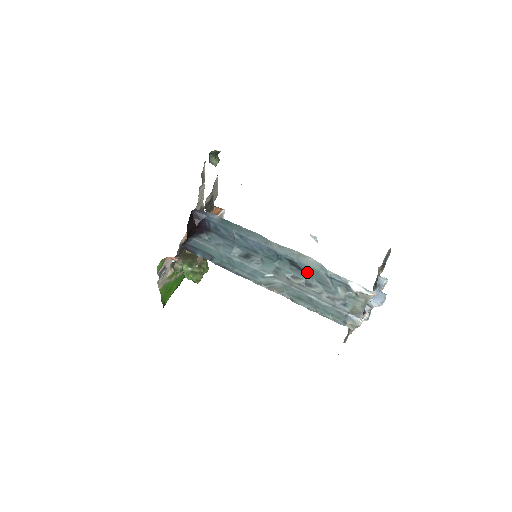
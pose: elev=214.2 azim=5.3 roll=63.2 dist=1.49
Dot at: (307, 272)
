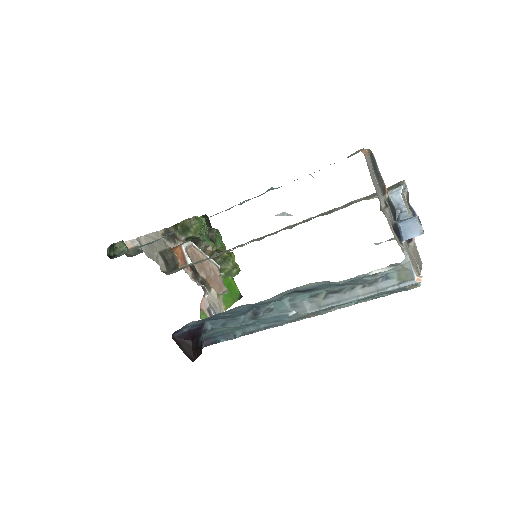
Dot at: (319, 288)
